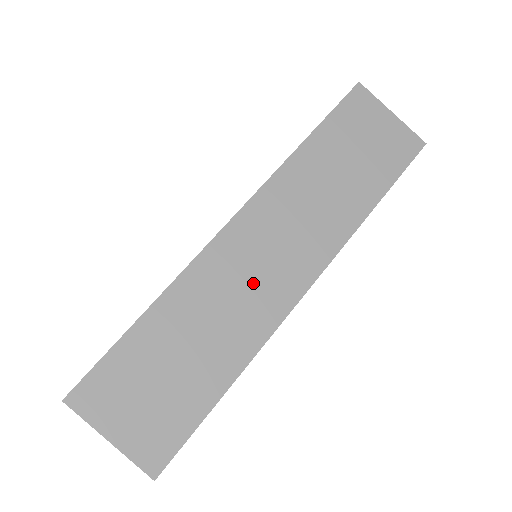
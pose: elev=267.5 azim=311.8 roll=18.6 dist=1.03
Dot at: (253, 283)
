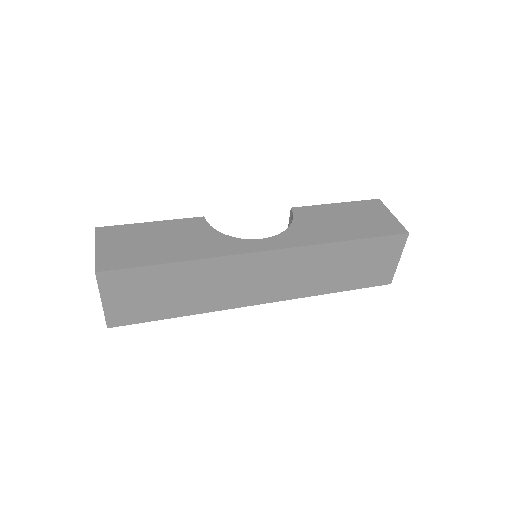
Dot at: (240, 285)
